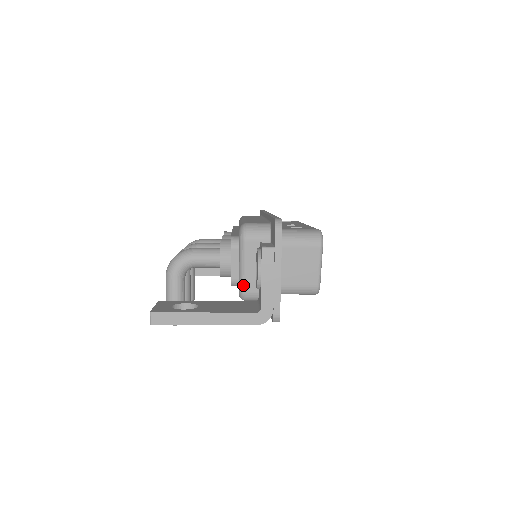
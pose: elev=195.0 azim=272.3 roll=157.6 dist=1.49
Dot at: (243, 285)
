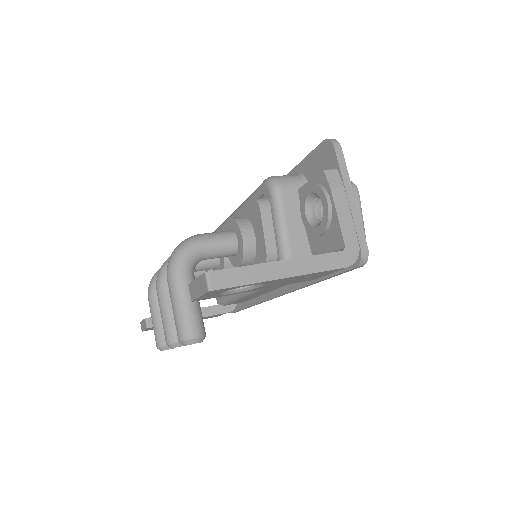
Dot at: (287, 251)
